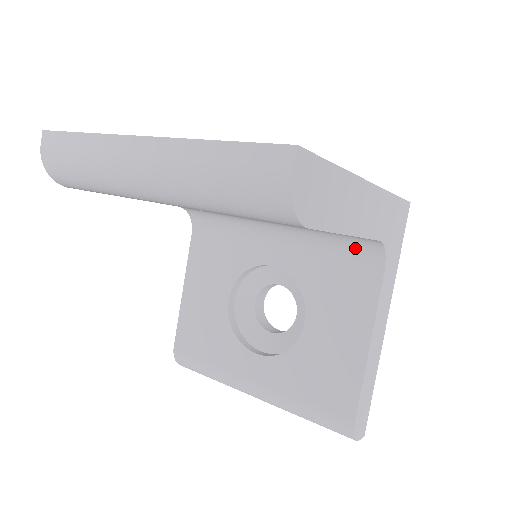
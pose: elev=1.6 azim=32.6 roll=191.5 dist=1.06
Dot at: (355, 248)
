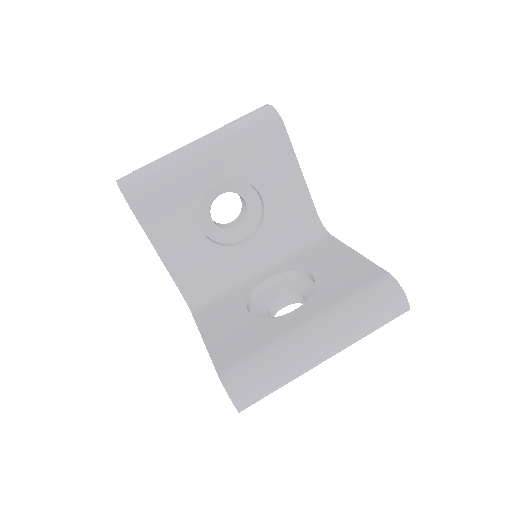
Dot at: (309, 237)
